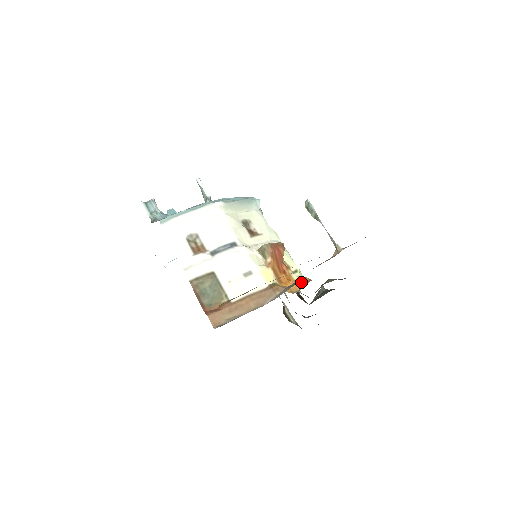
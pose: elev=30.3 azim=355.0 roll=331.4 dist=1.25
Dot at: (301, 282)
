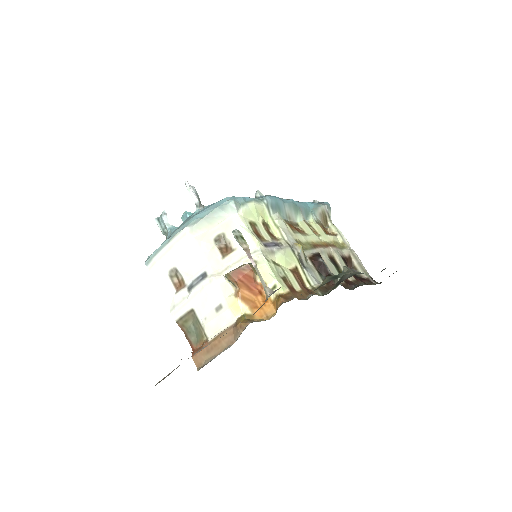
Dot at: (276, 303)
